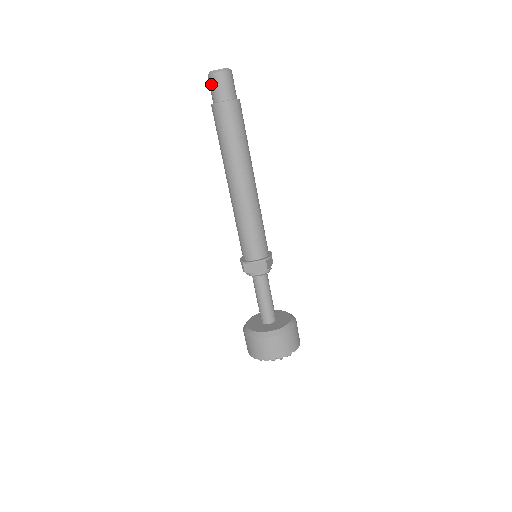
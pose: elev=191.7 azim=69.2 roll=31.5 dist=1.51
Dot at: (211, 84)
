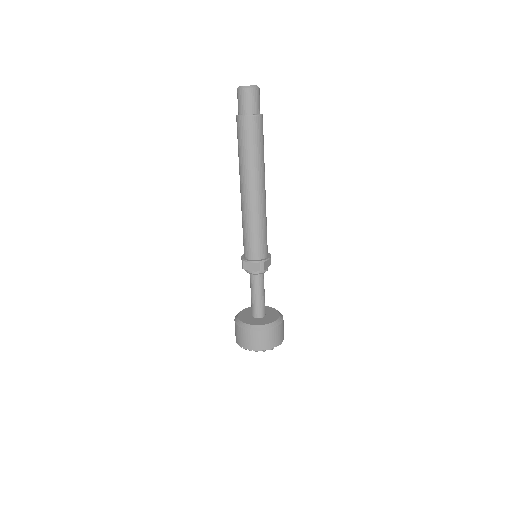
Dot at: (239, 97)
